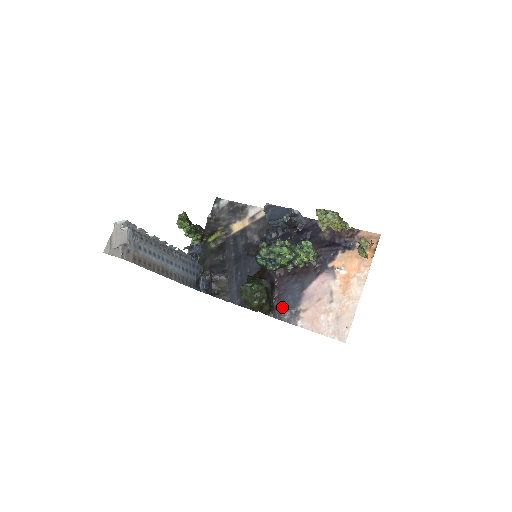
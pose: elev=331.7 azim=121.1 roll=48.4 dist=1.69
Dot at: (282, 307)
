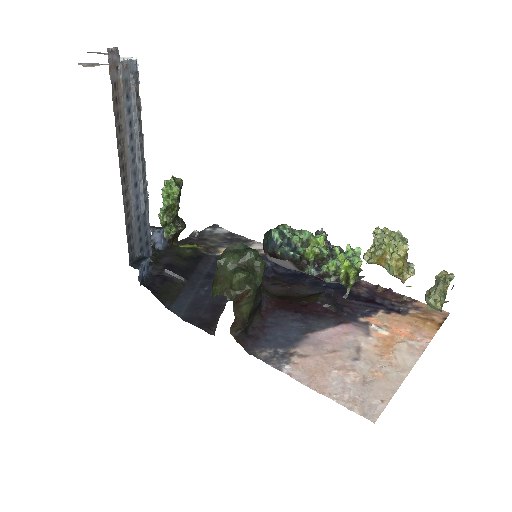
Dot at: (262, 340)
